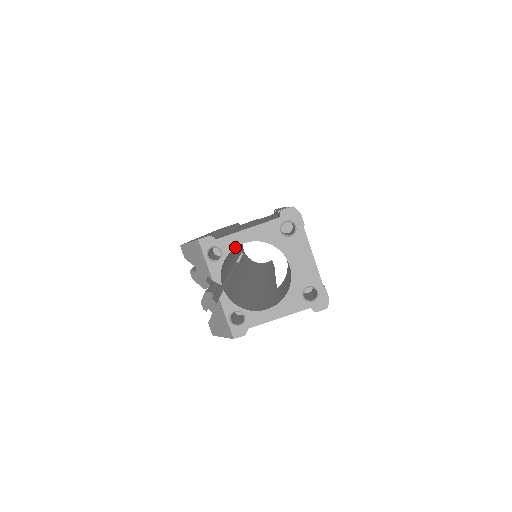
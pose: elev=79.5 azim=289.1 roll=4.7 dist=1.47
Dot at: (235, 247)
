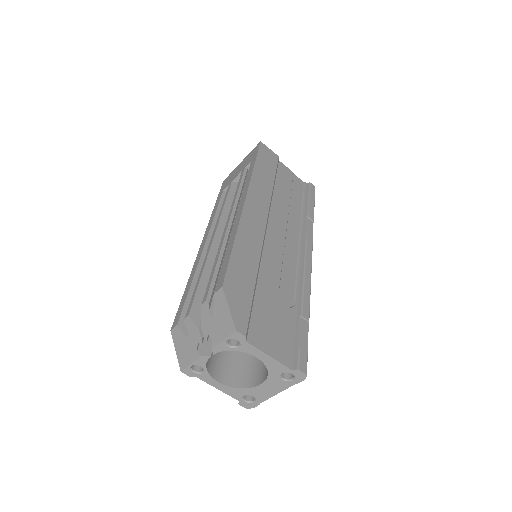
Dot at: (249, 353)
